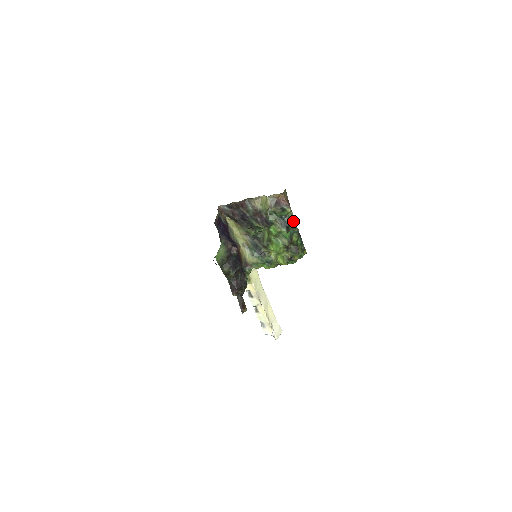
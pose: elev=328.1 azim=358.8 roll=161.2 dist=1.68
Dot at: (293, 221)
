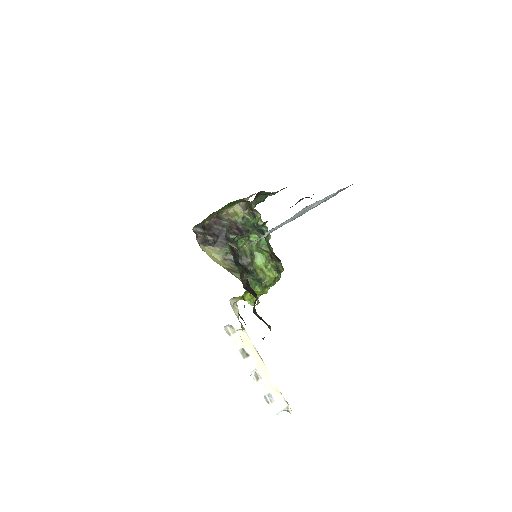
Dot at: (265, 227)
